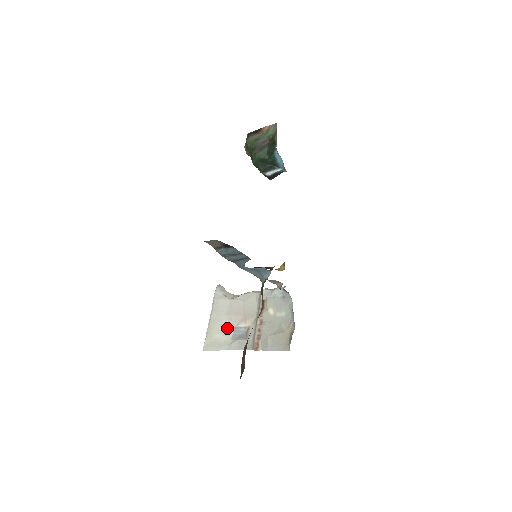
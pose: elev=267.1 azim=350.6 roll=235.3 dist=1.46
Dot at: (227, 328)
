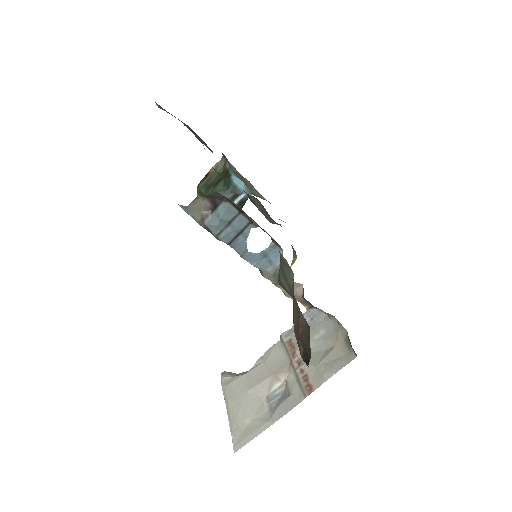
Dot at: (256, 404)
